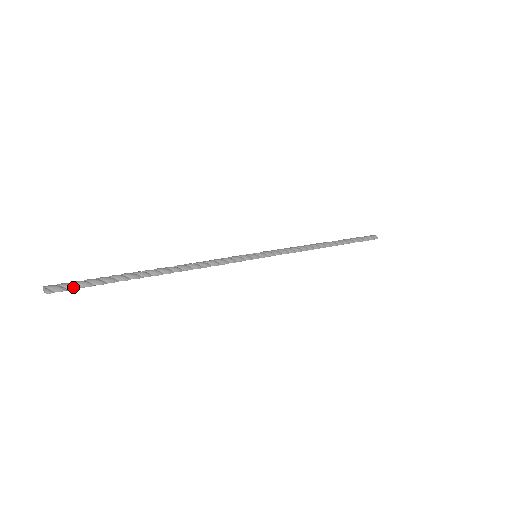
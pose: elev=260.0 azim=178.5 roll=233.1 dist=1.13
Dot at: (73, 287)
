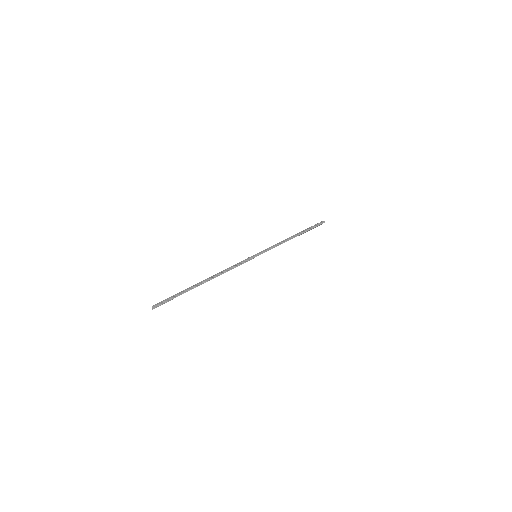
Dot at: (167, 301)
